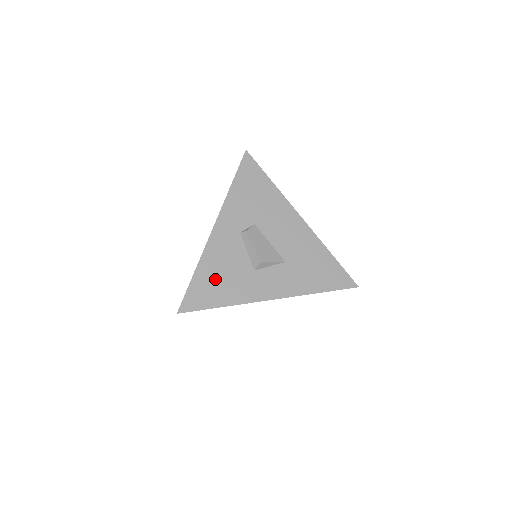
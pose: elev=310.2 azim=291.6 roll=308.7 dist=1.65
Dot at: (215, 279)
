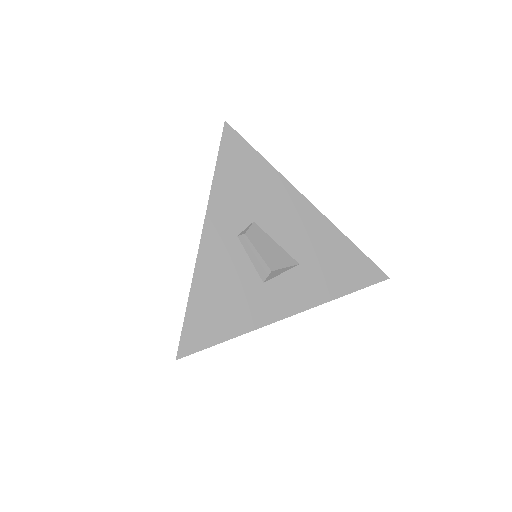
Dot at: (216, 304)
